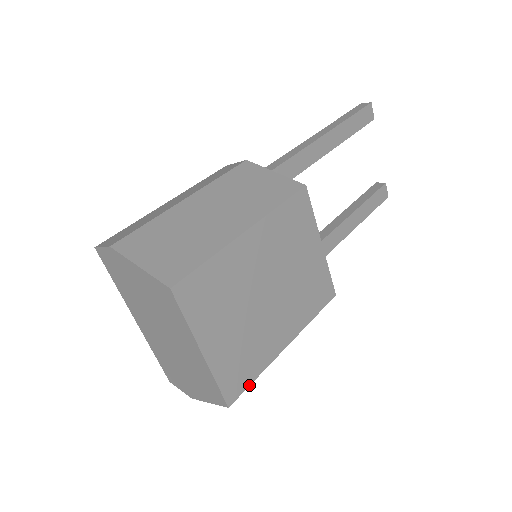
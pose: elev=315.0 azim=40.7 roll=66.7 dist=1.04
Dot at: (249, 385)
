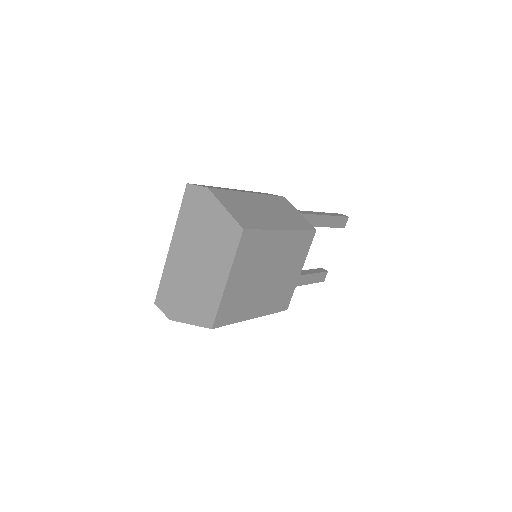
Dot at: occluded
